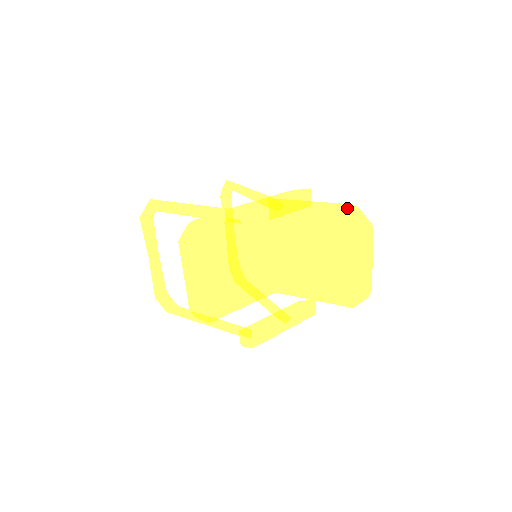
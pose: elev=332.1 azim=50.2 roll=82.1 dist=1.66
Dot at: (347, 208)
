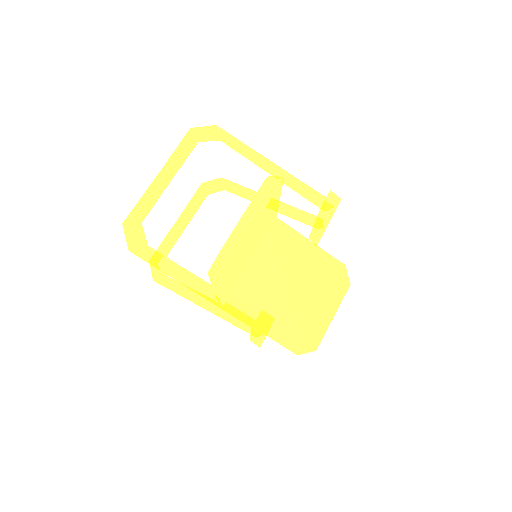
Dot at: (340, 266)
